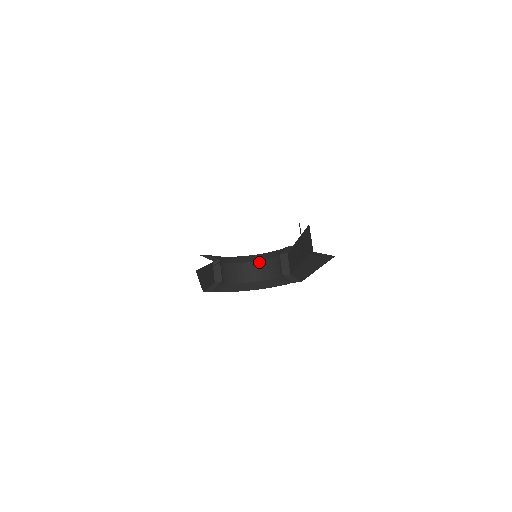
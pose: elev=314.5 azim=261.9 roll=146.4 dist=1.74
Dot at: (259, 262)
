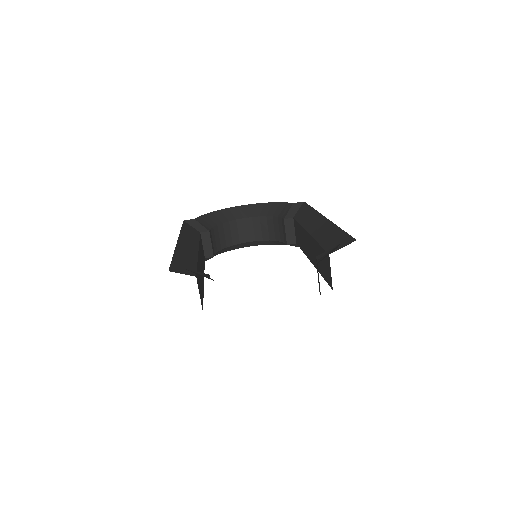
Dot at: (257, 218)
